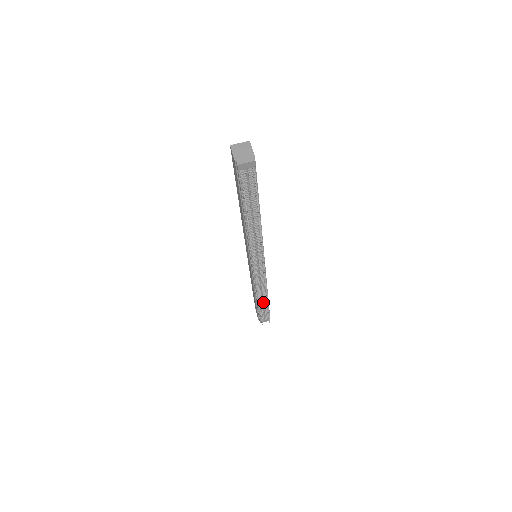
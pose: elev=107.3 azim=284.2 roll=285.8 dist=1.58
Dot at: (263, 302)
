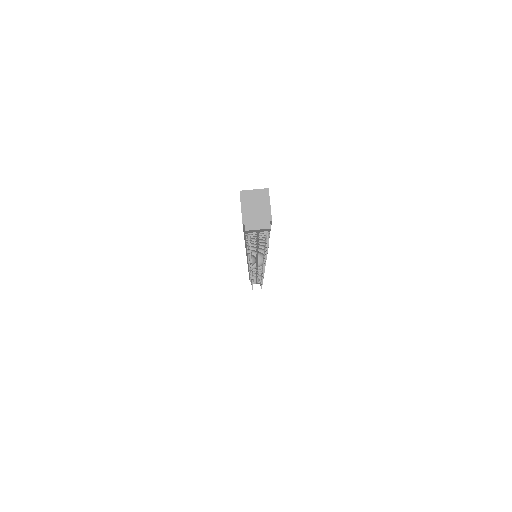
Dot at: (257, 278)
